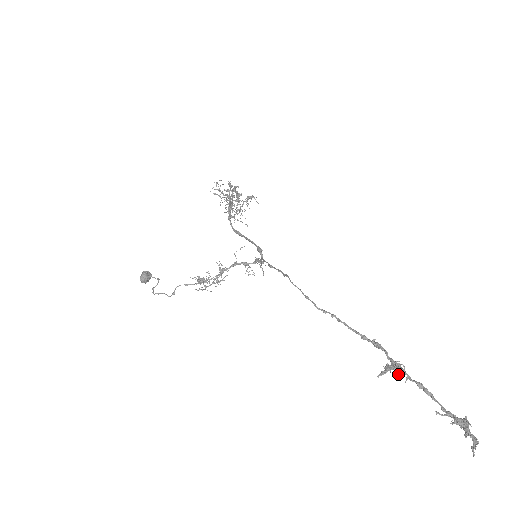
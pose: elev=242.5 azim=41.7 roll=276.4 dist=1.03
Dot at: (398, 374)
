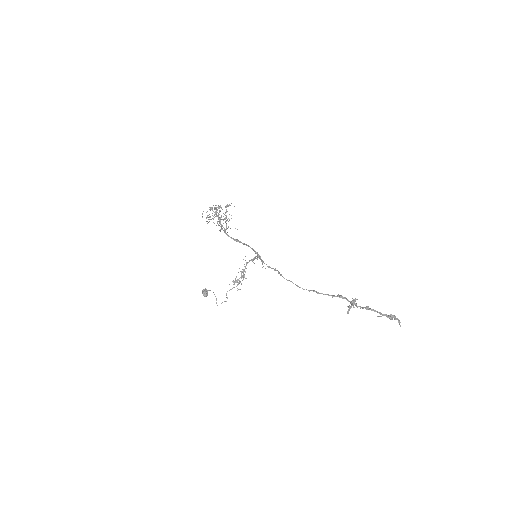
Dot at: (356, 304)
